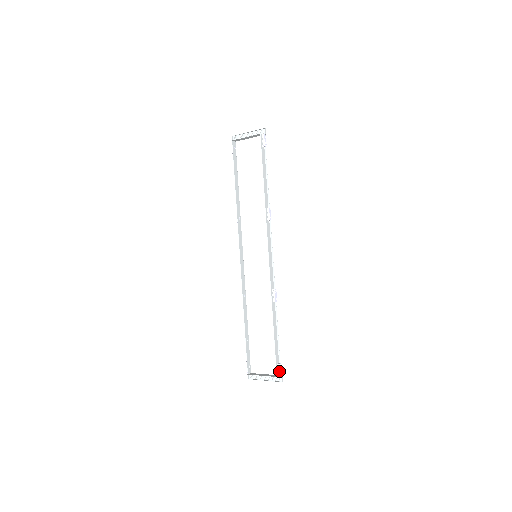
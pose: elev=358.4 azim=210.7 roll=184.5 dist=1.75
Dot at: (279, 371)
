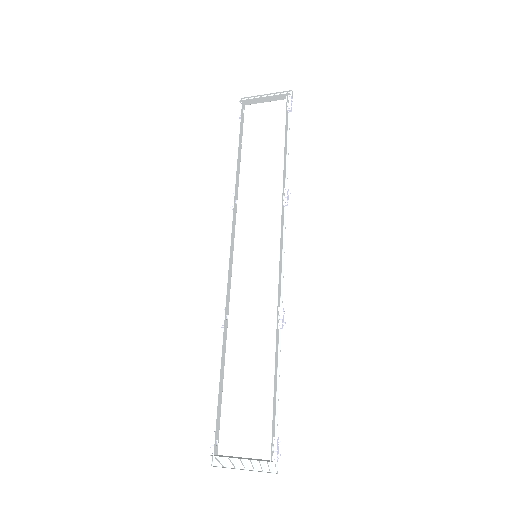
Dot at: (275, 451)
